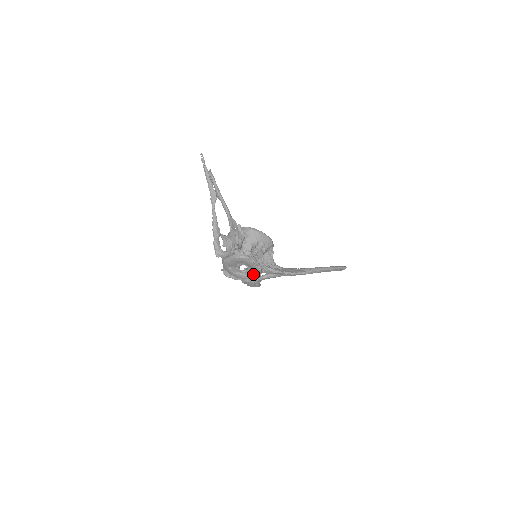
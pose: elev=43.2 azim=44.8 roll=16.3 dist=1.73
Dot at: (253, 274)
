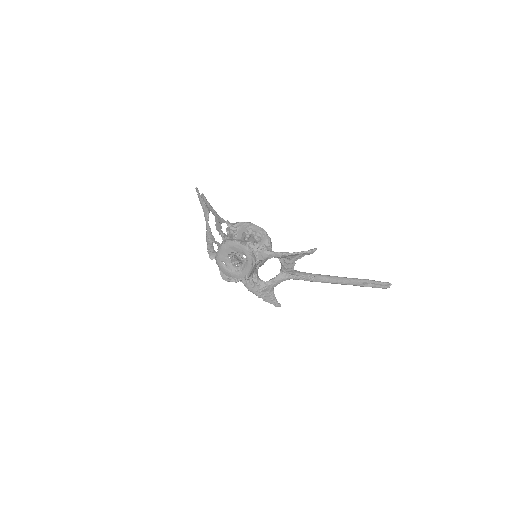
Dot at: (248, 263)
